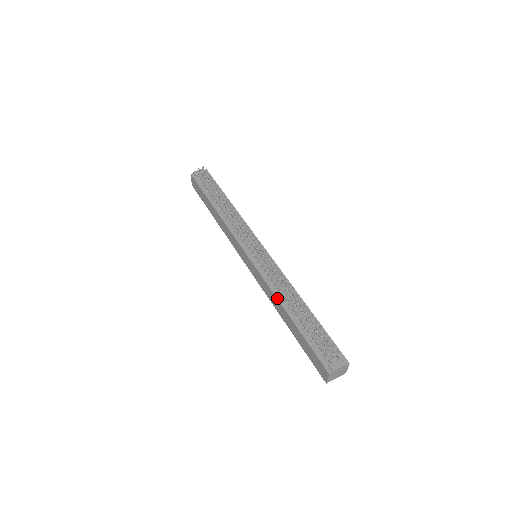
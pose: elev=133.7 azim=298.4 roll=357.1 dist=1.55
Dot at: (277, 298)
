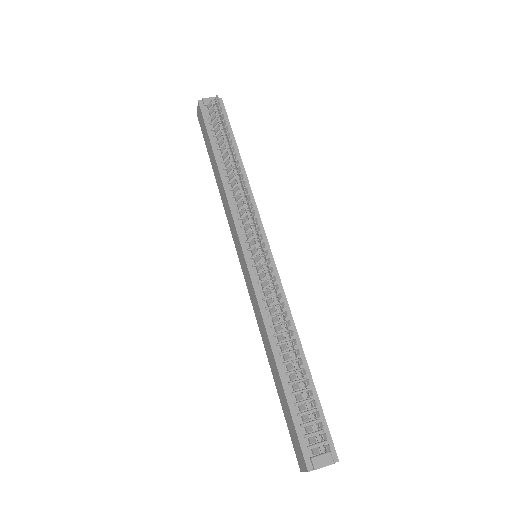
Dot at: (268, 334)
